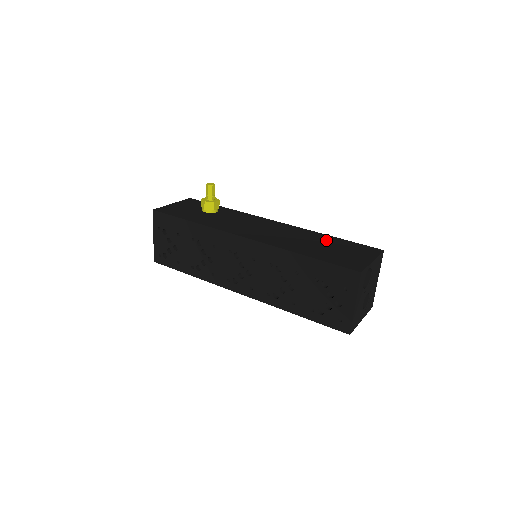
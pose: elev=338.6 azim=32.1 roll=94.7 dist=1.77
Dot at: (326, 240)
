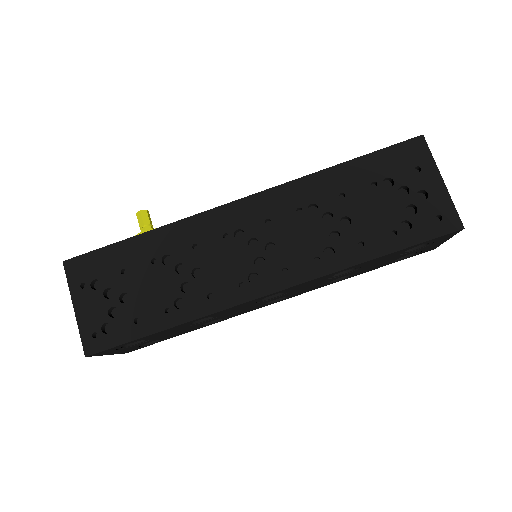
Dot at: occluded
